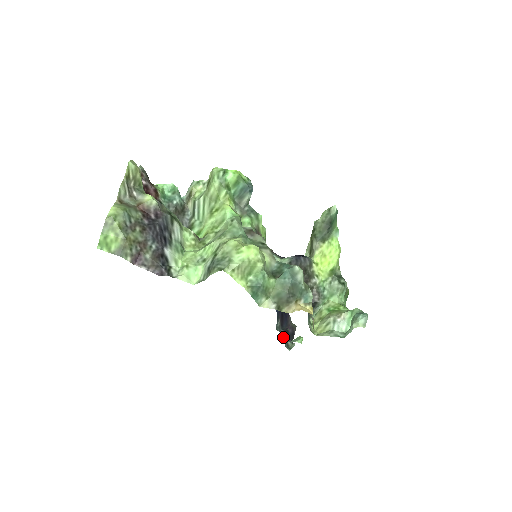
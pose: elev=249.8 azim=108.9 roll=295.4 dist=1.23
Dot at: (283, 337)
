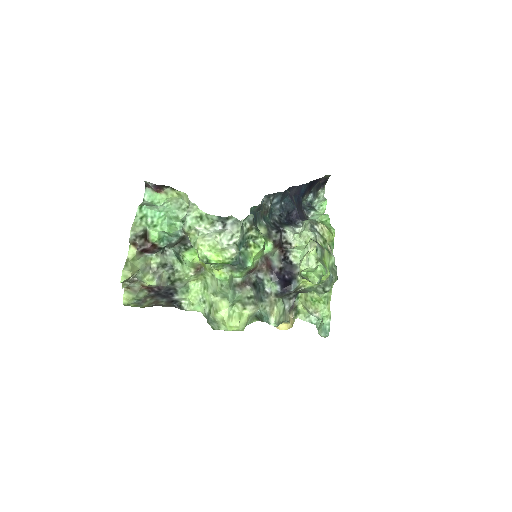
Dot at: (310, 201)
